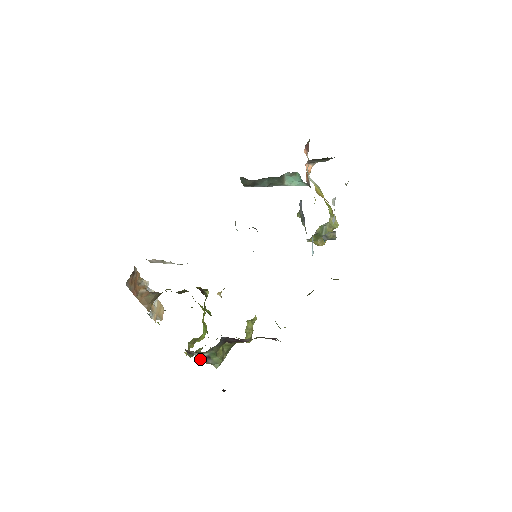
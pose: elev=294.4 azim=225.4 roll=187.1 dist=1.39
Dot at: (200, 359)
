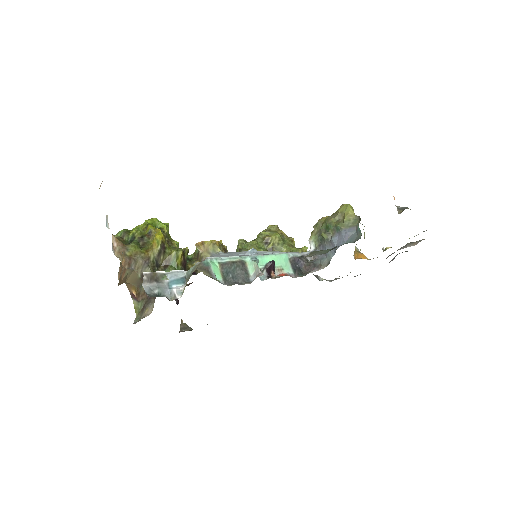
Dot at: occluded
